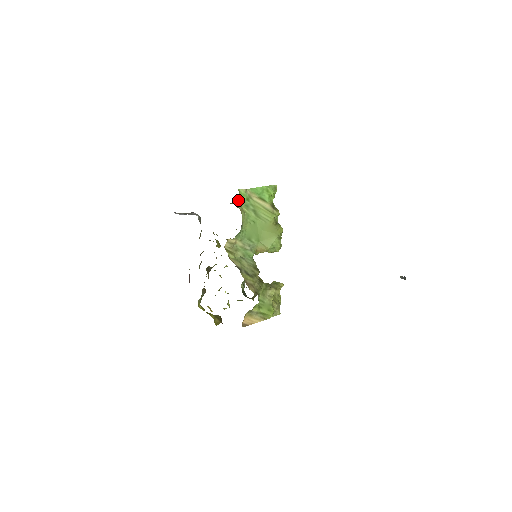
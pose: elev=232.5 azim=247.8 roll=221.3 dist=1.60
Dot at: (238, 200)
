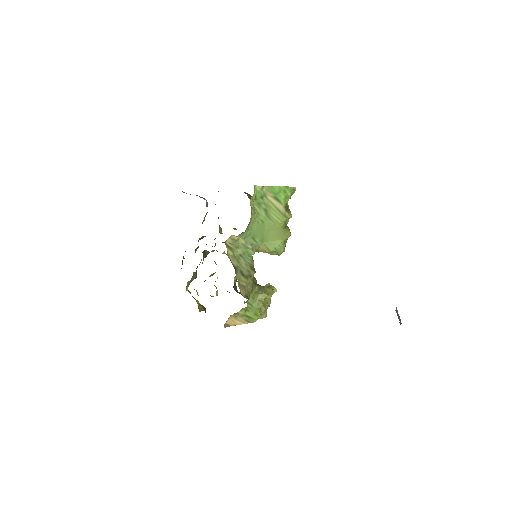
Dot at: (251, 197)
